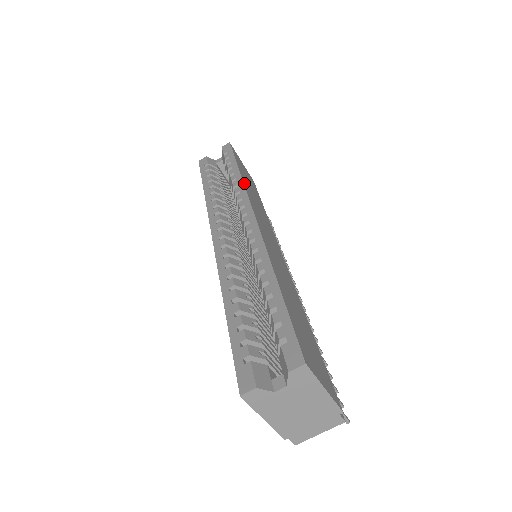
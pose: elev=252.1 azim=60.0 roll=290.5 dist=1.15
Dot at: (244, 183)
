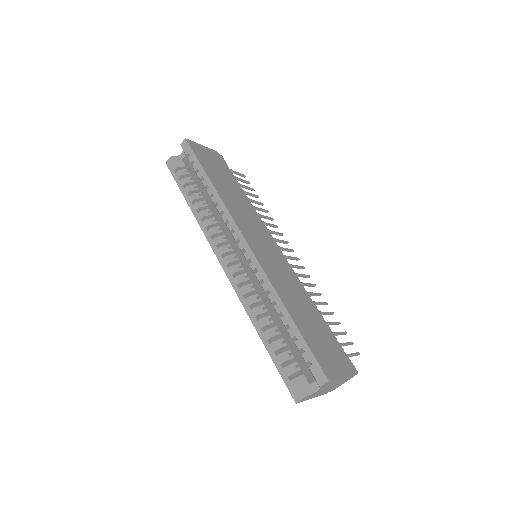
Dot at: (222, 198)
